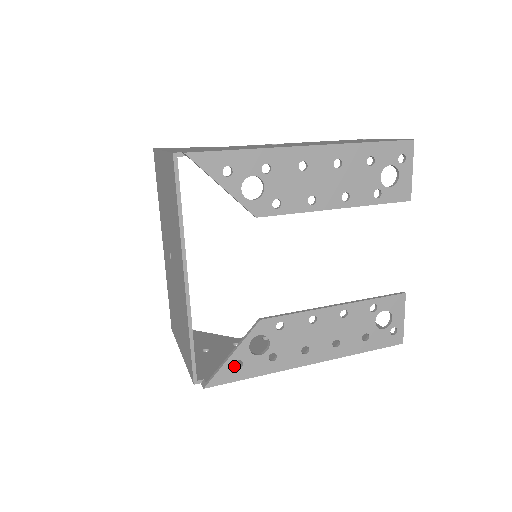
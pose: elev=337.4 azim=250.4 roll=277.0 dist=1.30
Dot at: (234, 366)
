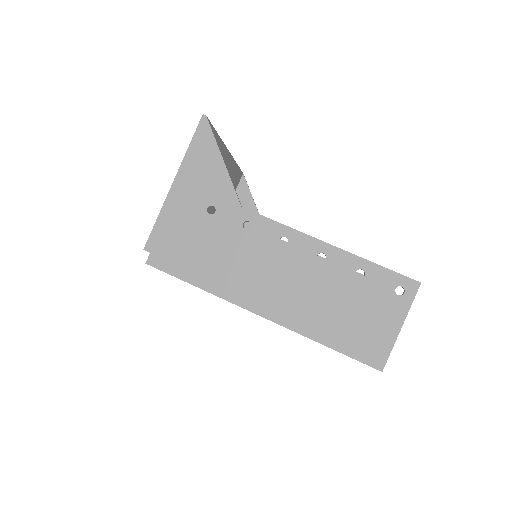
Dot at: occluded
